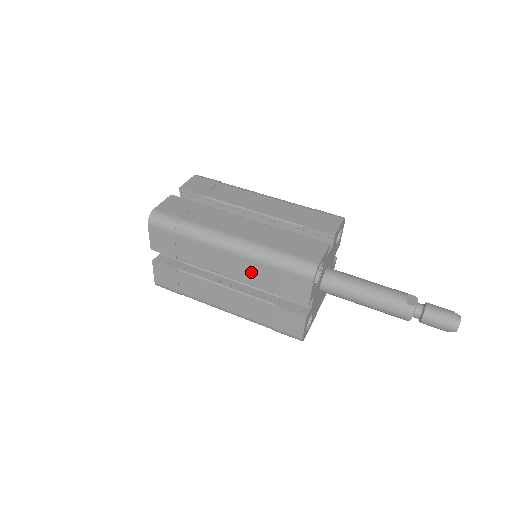
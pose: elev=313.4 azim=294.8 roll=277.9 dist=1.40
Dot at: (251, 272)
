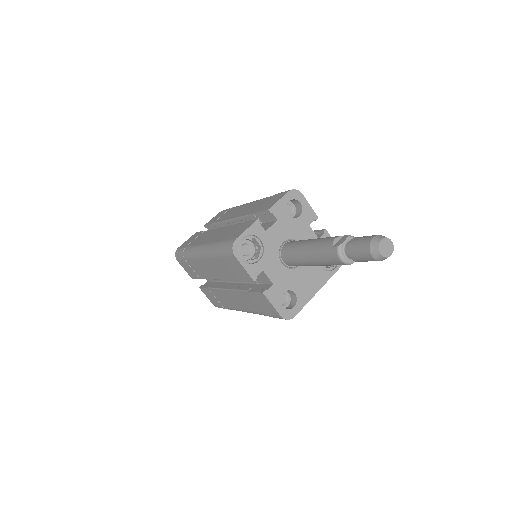
Dot at: (219, 269)
